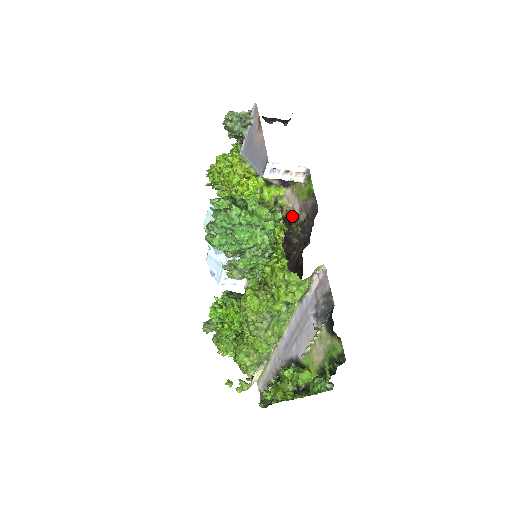
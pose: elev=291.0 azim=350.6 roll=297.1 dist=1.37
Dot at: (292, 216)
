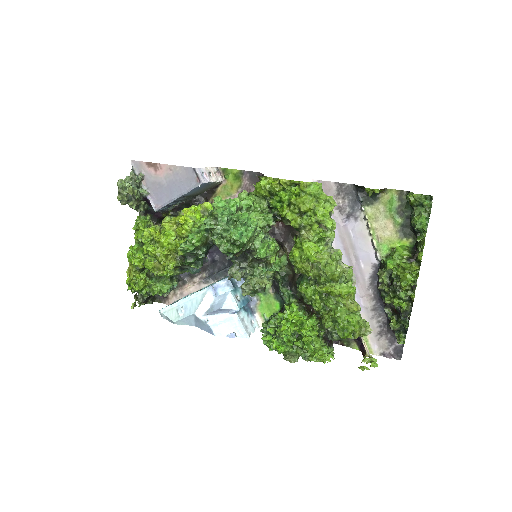
Dot at: occluded
